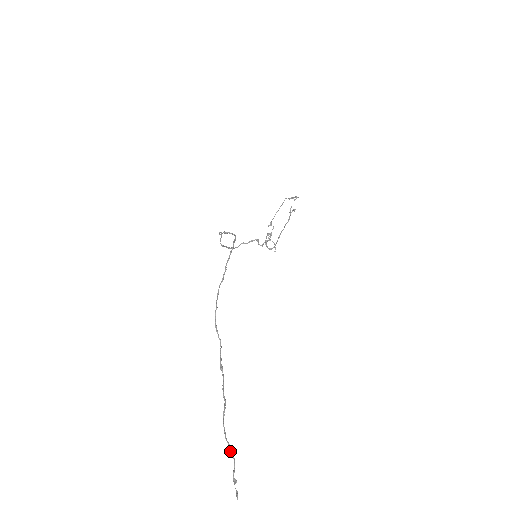
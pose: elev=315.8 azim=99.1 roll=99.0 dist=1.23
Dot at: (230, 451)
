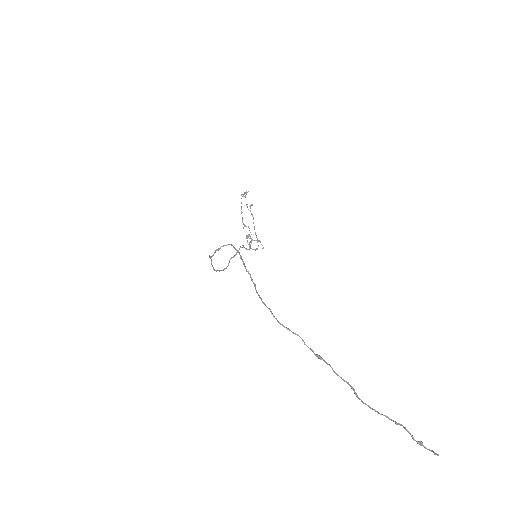
Dot at: (393, 421)
